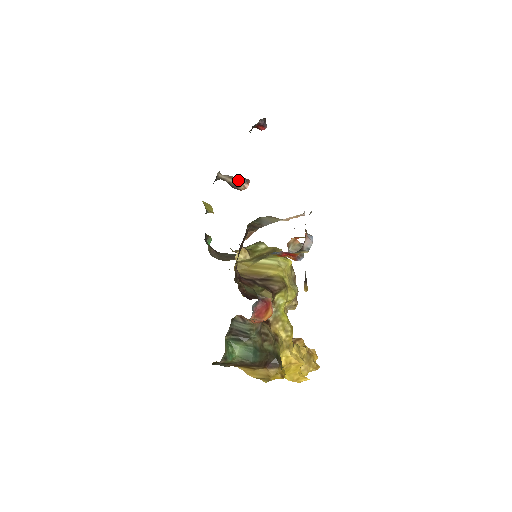
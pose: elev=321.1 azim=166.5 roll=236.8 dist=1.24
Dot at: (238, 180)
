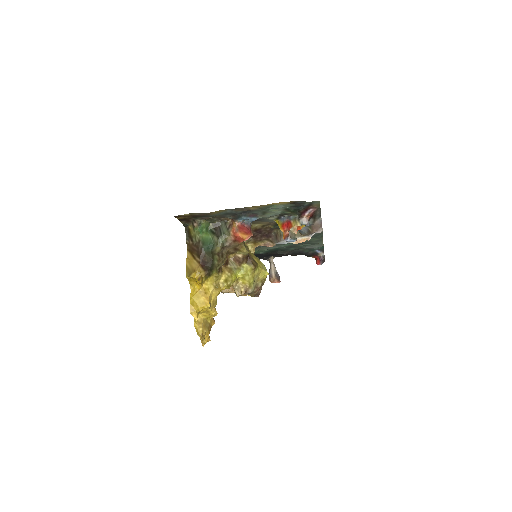
Dot at: (276, 274)
